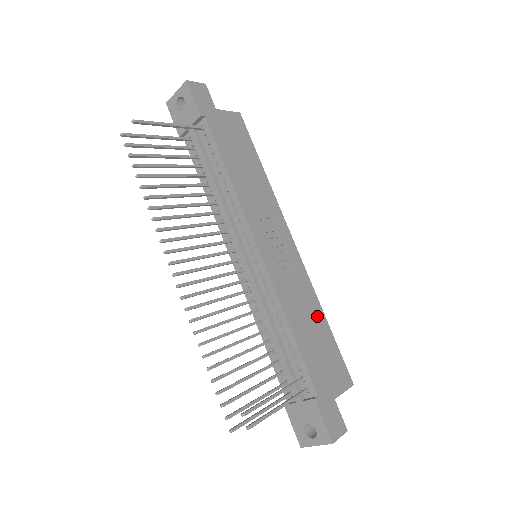
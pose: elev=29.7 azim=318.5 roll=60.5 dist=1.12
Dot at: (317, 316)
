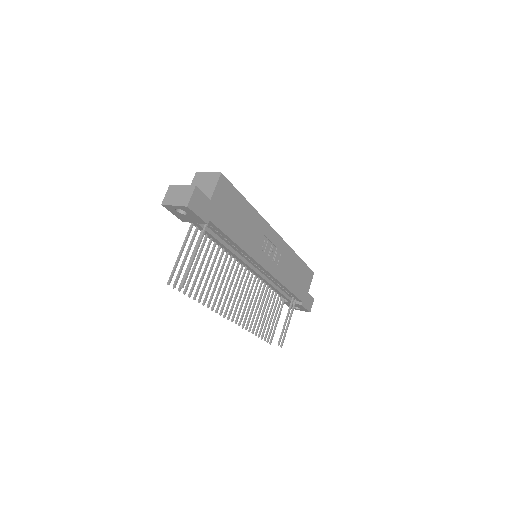
Dot at: (295, 262)
